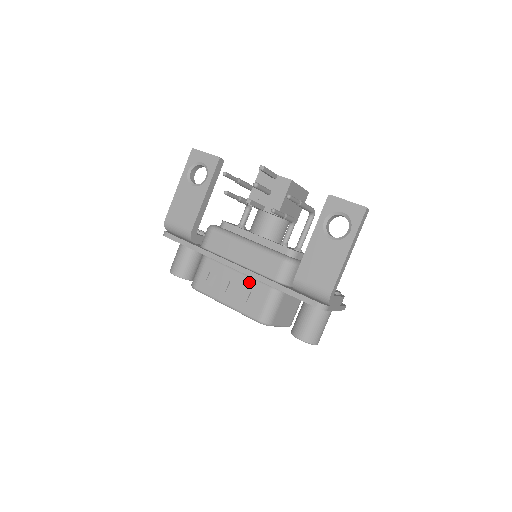
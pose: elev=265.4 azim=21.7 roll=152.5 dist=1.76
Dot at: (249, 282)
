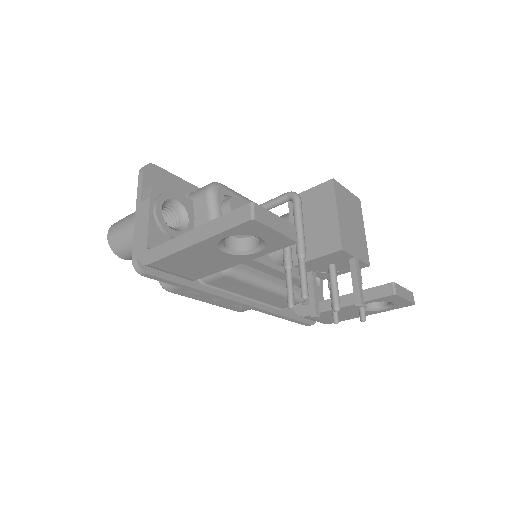
Dot at: occluded
